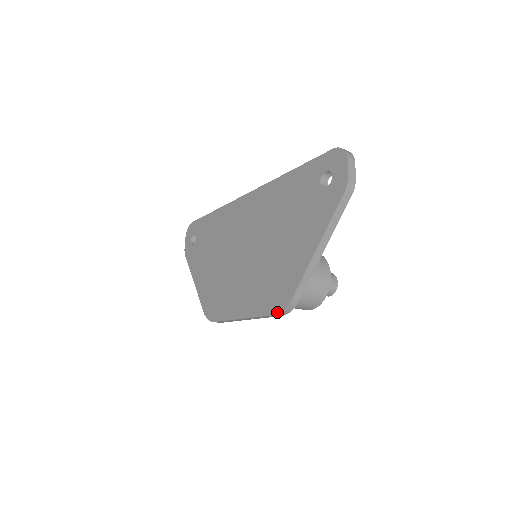
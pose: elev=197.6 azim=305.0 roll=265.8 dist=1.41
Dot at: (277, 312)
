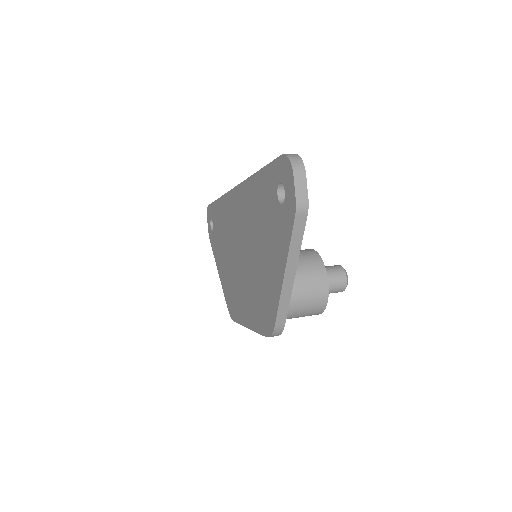
Dot at: (267, 335)
